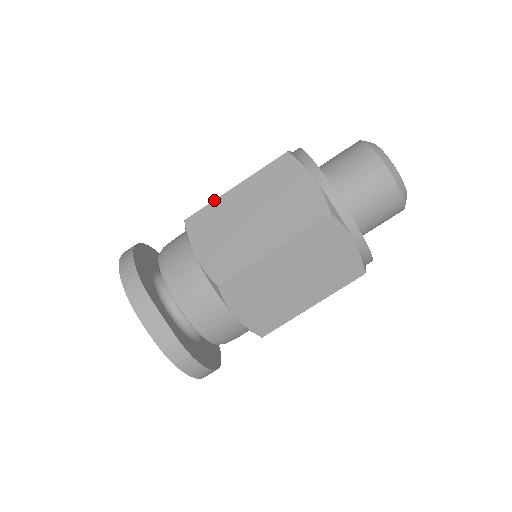
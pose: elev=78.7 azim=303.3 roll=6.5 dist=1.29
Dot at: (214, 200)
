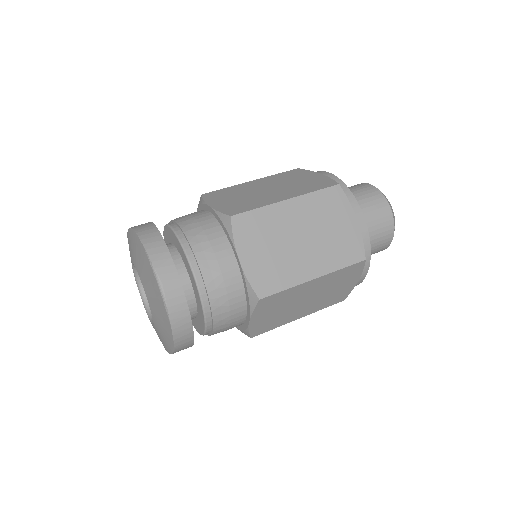
Dot at: occluded
